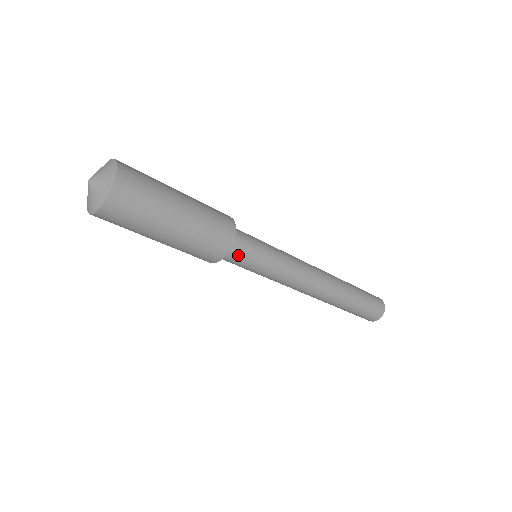
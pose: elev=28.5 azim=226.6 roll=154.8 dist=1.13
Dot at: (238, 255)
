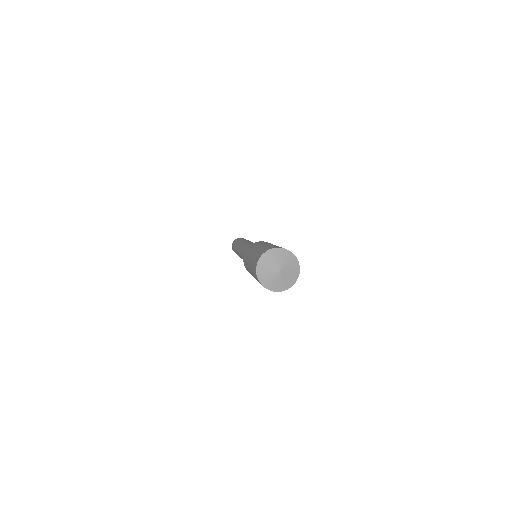
Dot at: occluded
